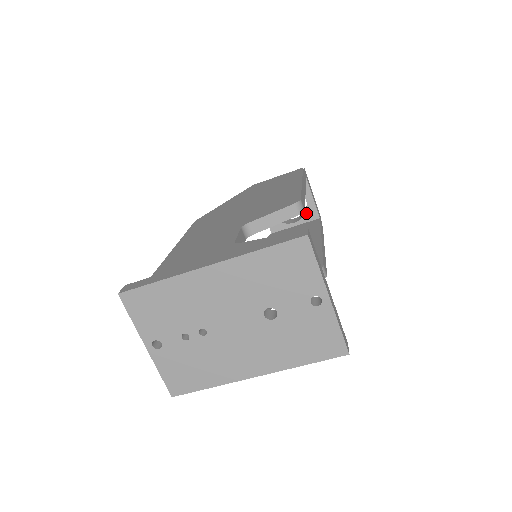
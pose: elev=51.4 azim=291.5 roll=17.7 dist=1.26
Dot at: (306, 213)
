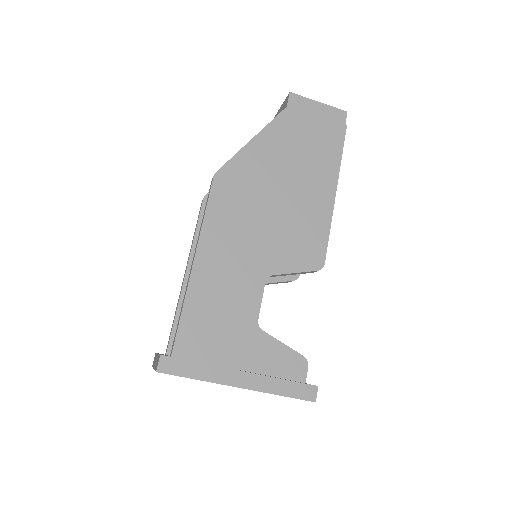
Dot at: occluded
